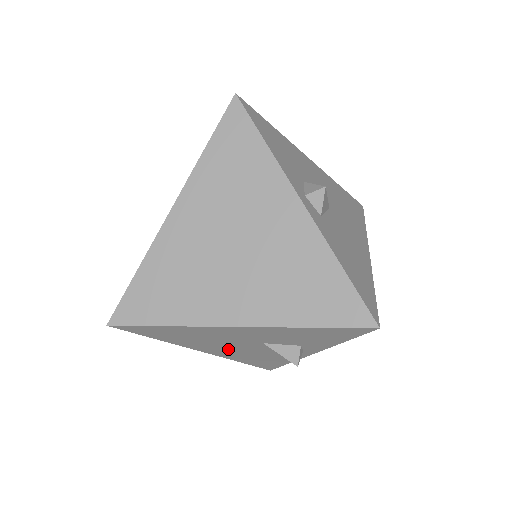
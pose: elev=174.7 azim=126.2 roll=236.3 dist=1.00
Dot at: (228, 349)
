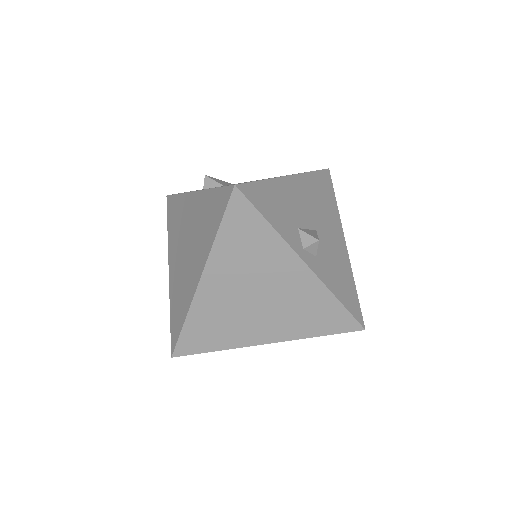
Dot at: occluded
